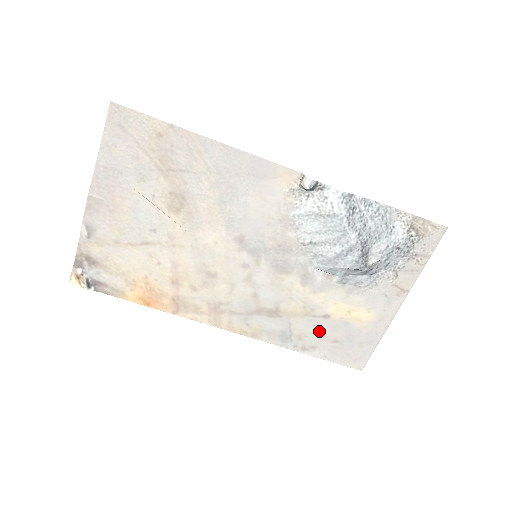
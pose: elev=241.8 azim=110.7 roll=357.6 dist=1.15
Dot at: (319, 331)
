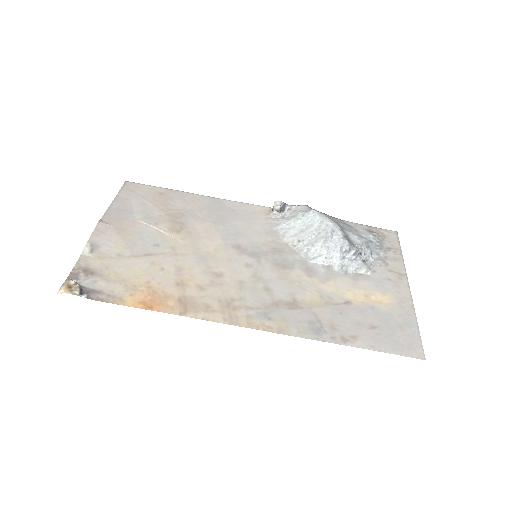
Dot at: (349, 318)
